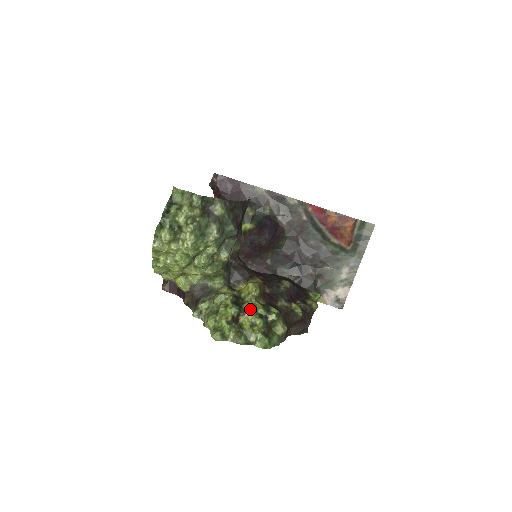
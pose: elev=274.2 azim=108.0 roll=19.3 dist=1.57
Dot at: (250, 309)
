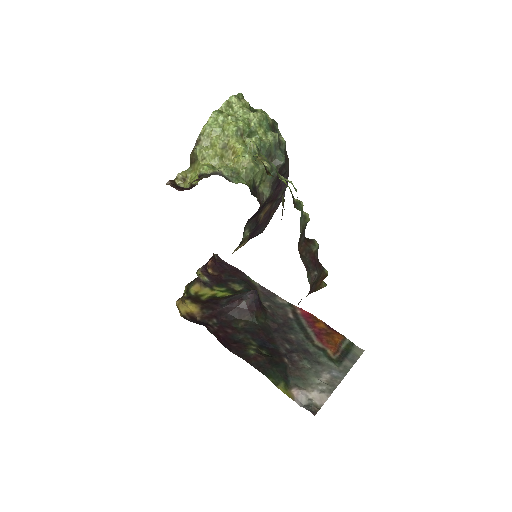
Dot at: occluded
